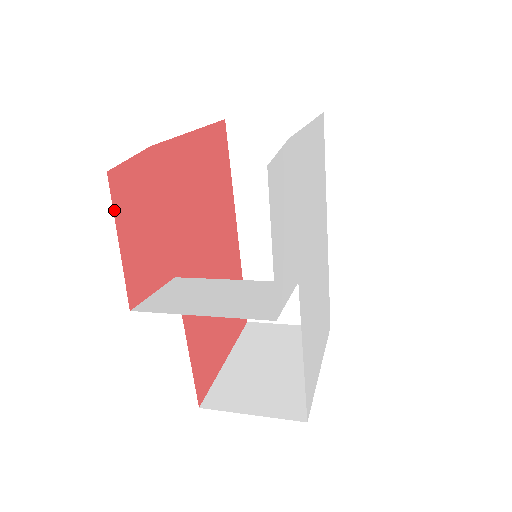
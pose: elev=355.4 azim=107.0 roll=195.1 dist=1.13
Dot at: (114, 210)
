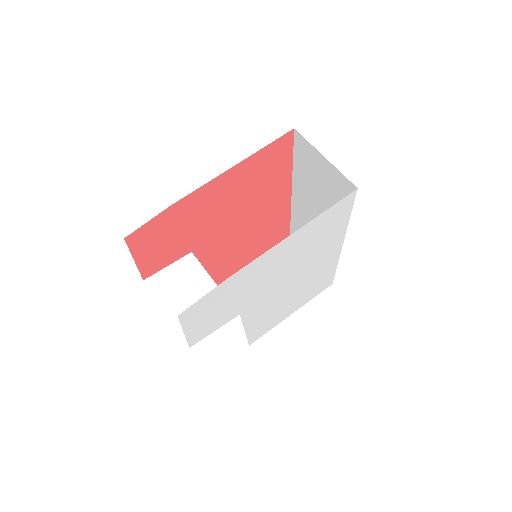
Dot at: (131, 250)
